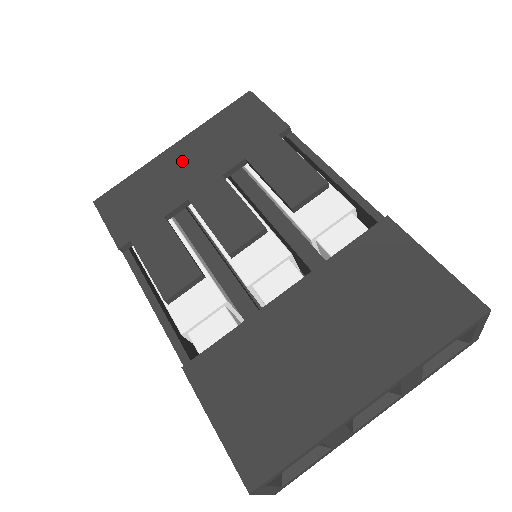
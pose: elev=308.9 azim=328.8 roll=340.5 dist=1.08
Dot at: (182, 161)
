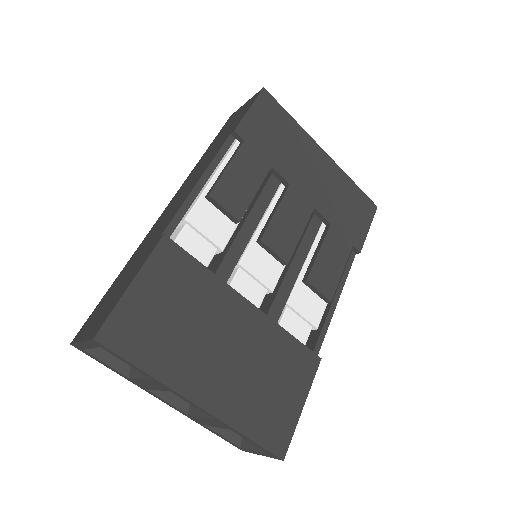
Dot at: (316, 166)
